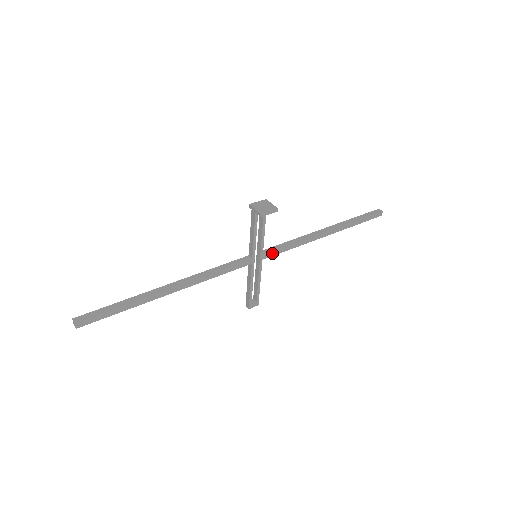
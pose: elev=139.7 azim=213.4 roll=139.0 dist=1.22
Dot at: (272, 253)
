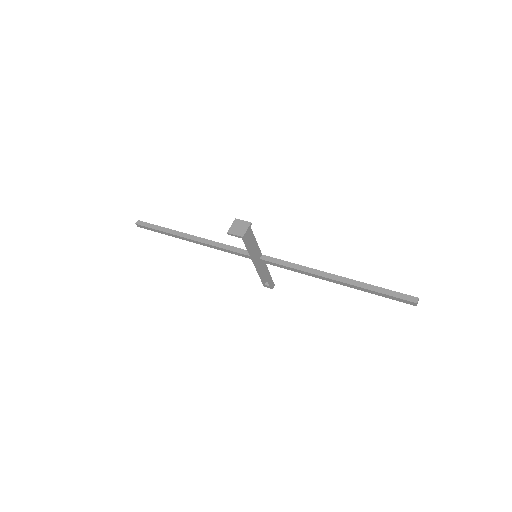
Dot at: (270, 262)
